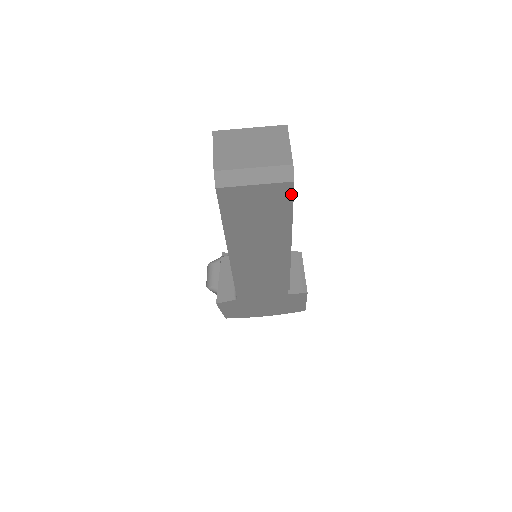
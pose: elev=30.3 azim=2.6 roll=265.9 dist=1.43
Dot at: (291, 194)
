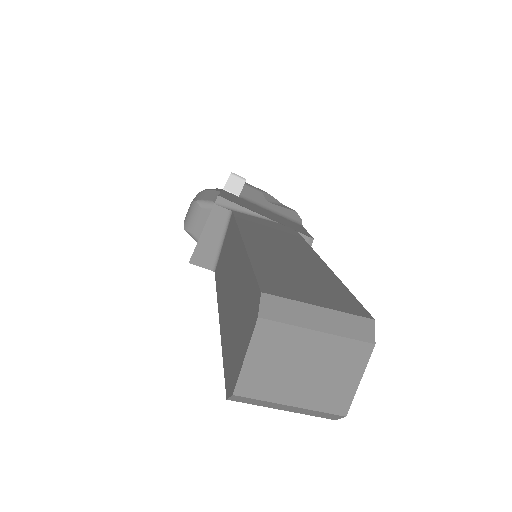
Dot at: occluded
